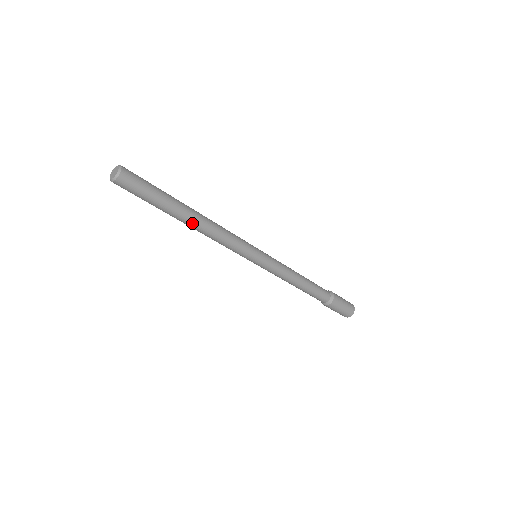
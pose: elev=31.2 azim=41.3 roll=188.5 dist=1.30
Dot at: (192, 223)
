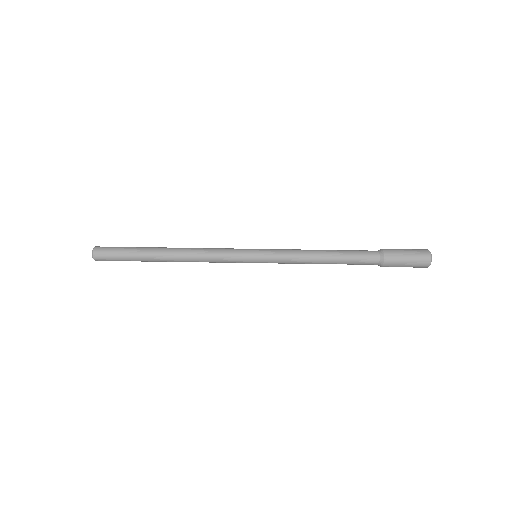
Dot at: (170, 257)
